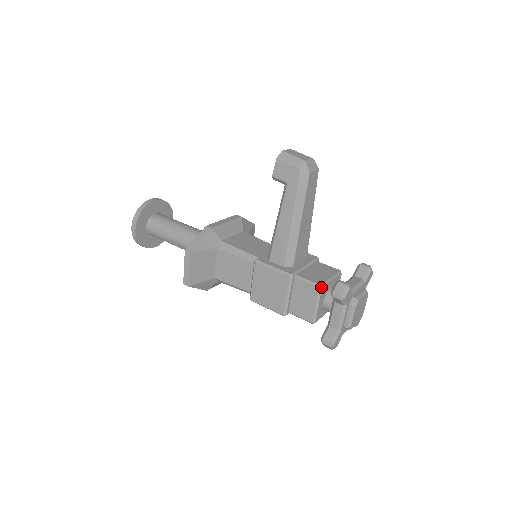
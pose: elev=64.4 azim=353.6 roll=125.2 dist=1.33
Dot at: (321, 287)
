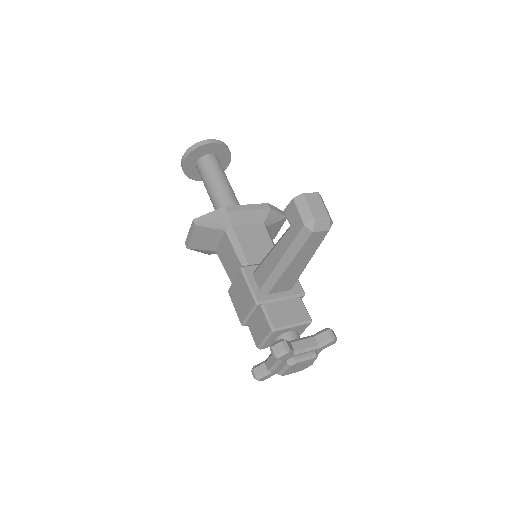
Dot at: (274, 330)
